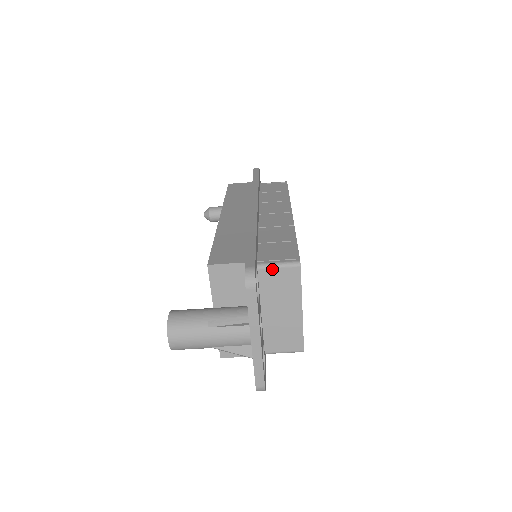
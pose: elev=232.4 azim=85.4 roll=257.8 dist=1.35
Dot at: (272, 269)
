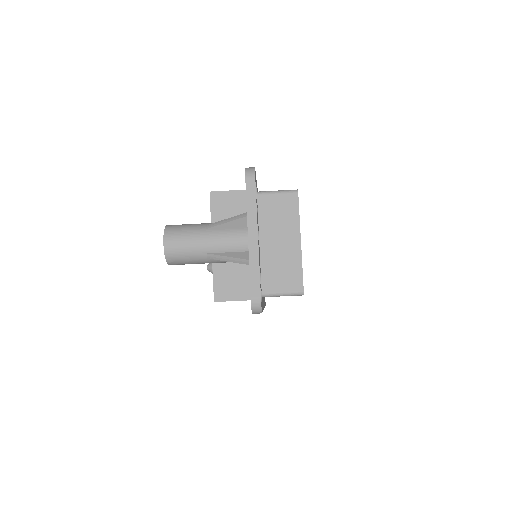
Dot at: (271, 195)
